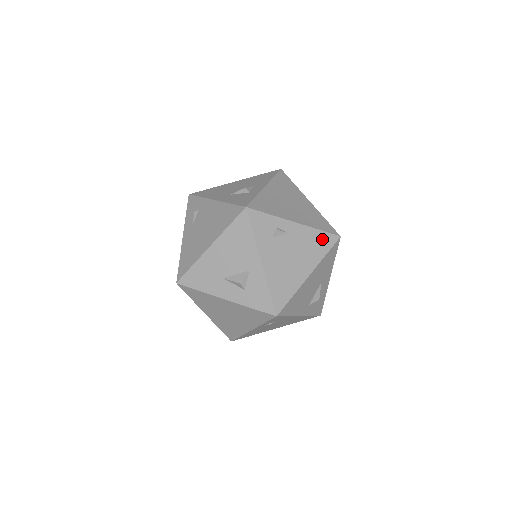
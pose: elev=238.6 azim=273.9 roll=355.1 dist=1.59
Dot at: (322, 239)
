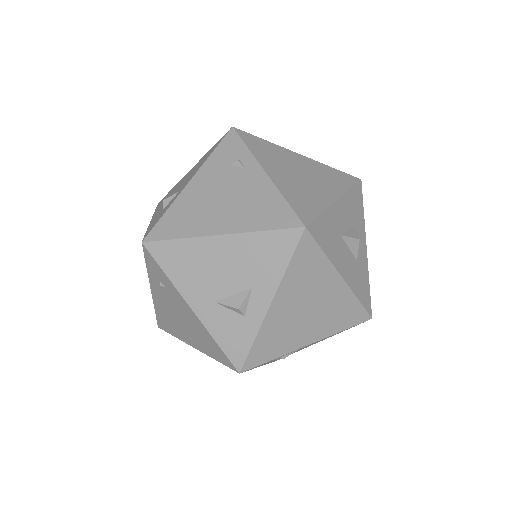
Dot at: (344, 330)
